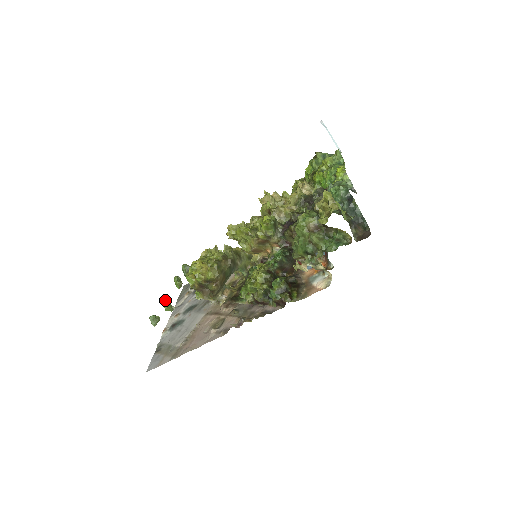
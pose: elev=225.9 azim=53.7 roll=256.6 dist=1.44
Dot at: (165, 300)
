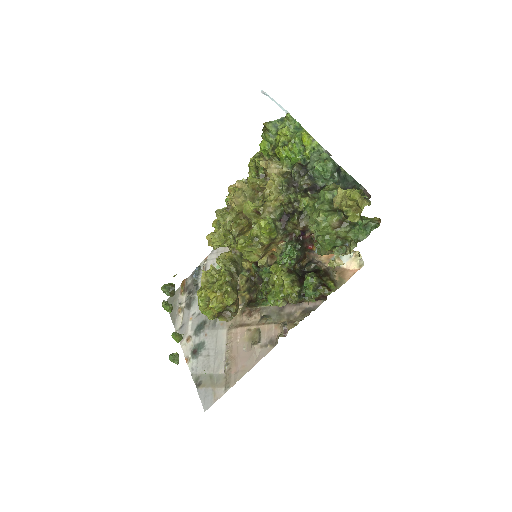
Dot at: (172, 334)
